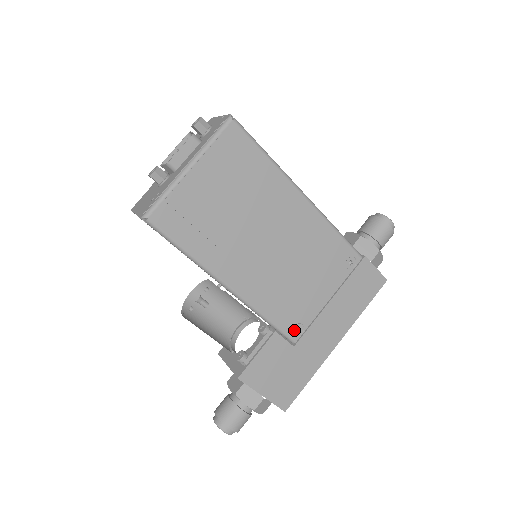
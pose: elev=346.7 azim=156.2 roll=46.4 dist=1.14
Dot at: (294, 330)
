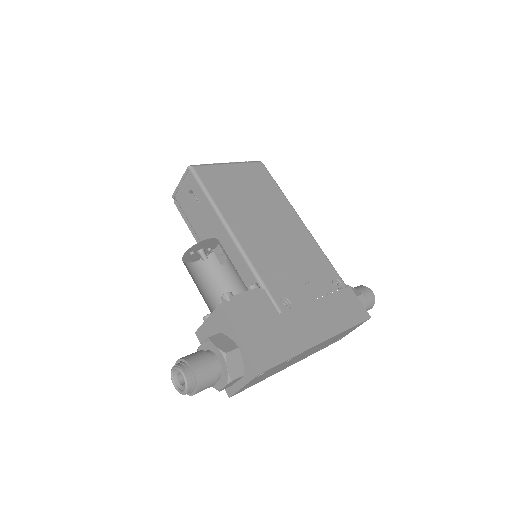
Dot at: (281, 302)
